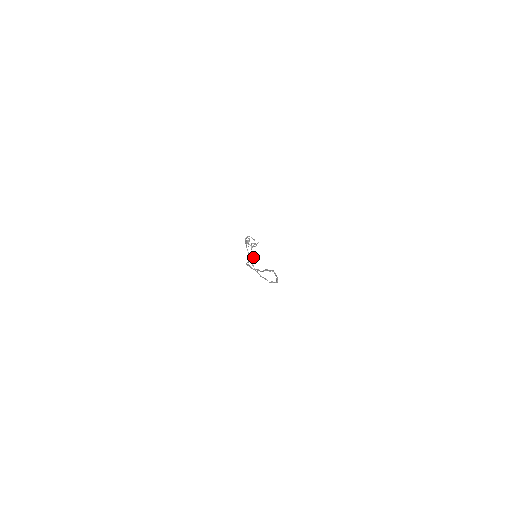
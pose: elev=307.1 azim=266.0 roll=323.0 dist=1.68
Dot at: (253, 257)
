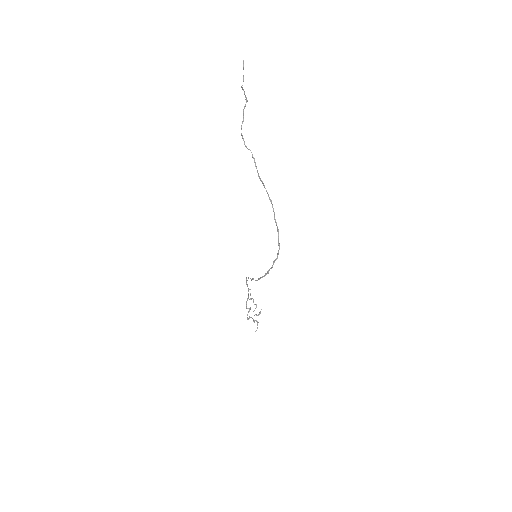
Dot at: occluded
